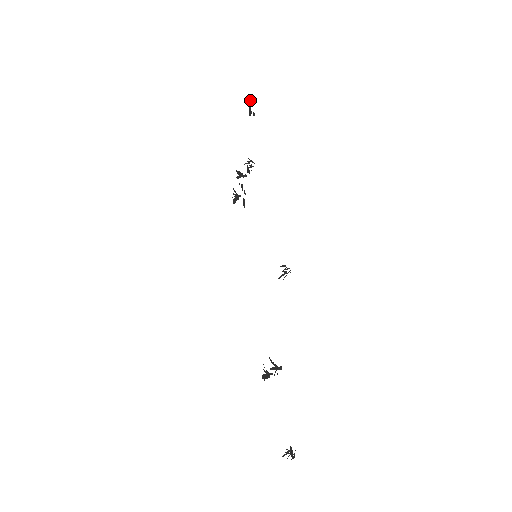
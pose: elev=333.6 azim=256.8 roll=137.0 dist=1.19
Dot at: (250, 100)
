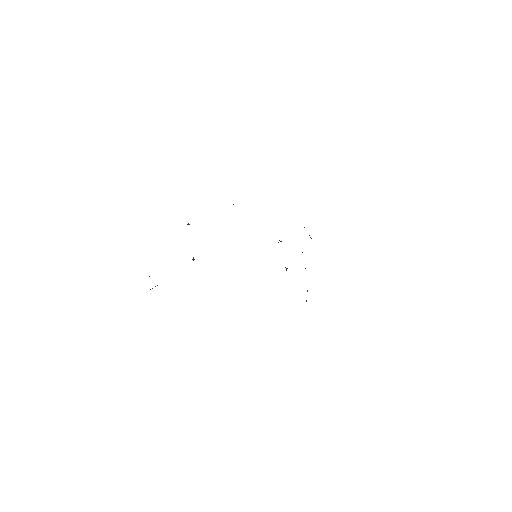
Dot at: occluded
